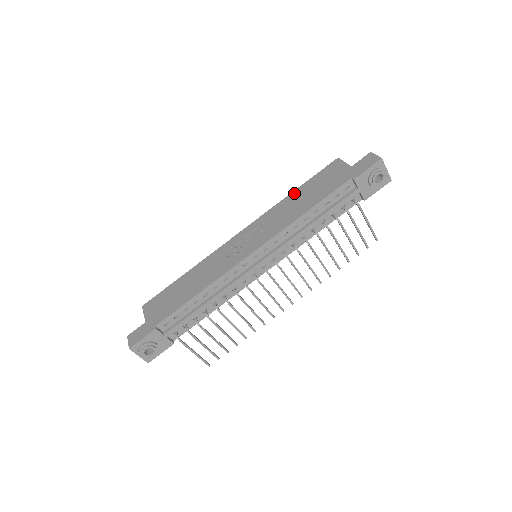
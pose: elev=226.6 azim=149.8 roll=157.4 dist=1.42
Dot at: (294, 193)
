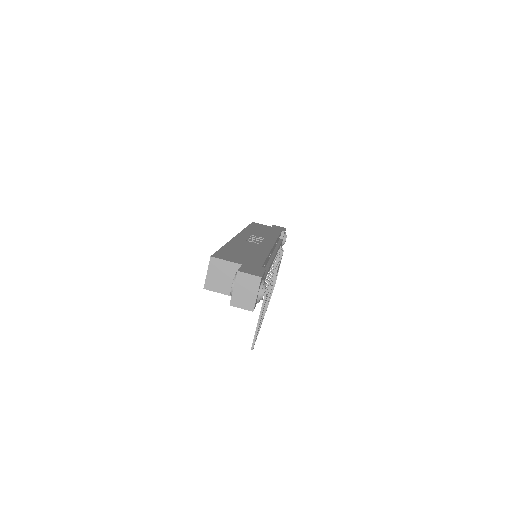
Dot at: (249, 227)
